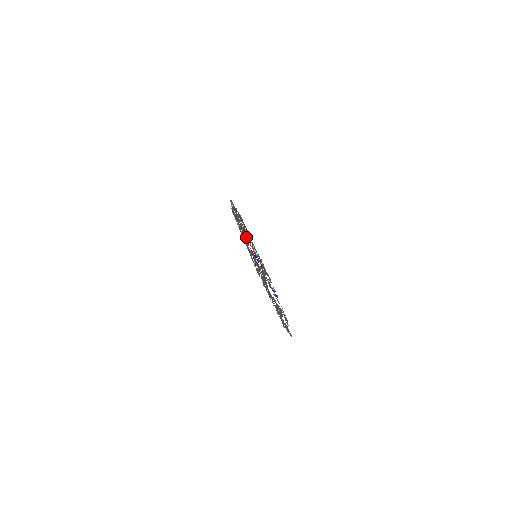
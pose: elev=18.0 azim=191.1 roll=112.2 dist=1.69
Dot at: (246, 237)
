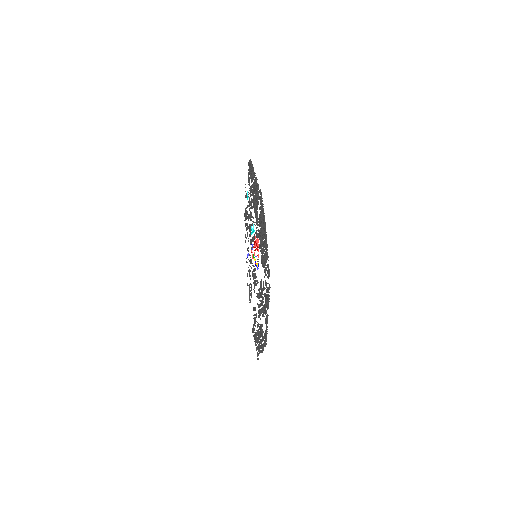
Dot at: occluded
